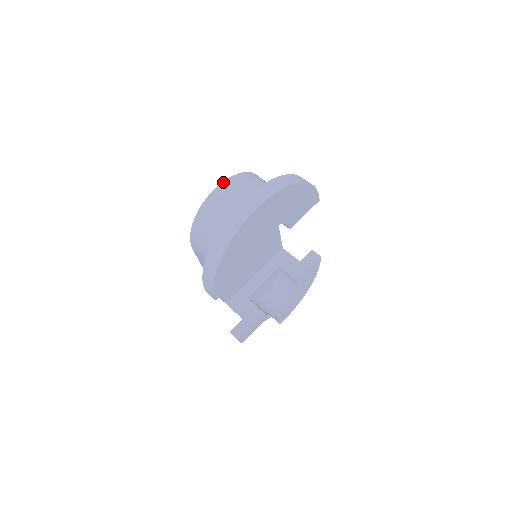
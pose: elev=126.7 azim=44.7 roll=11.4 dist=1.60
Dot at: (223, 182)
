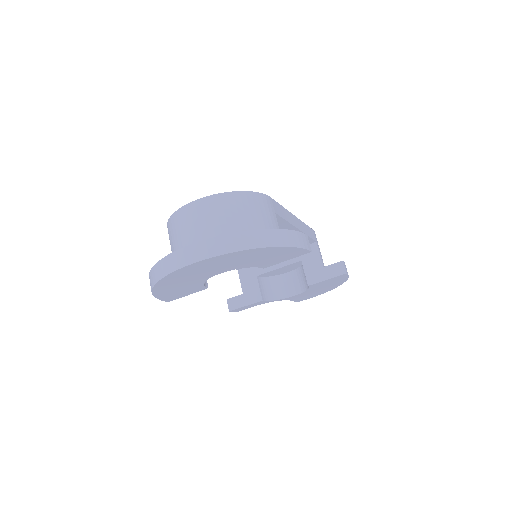
Dot at: (198, 199)
